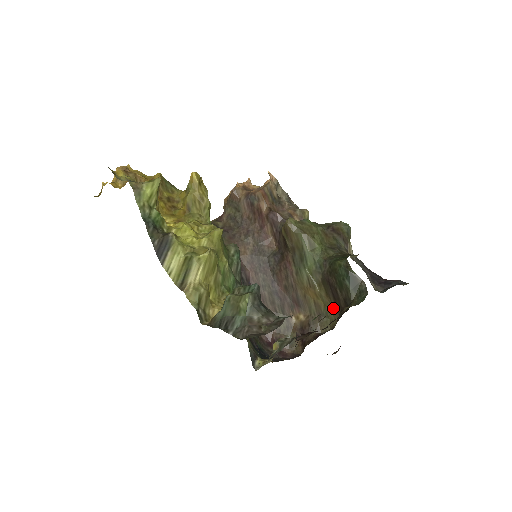
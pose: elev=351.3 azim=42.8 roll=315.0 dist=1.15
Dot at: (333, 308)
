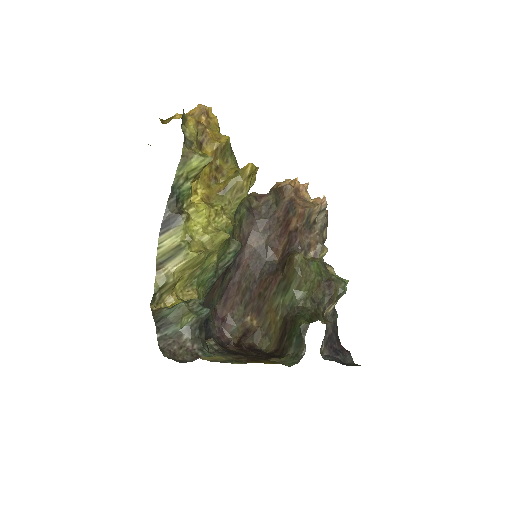
Dot at: (277, 340)
